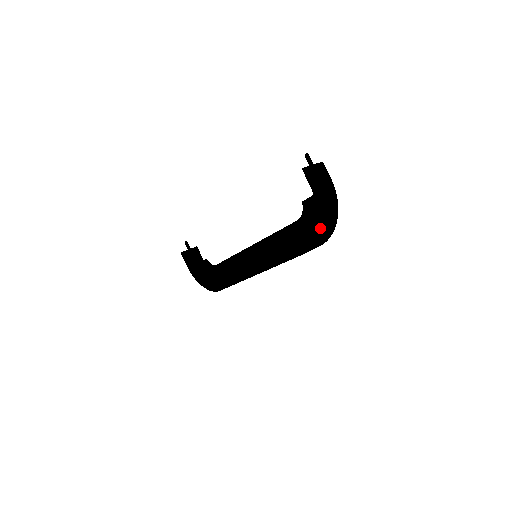
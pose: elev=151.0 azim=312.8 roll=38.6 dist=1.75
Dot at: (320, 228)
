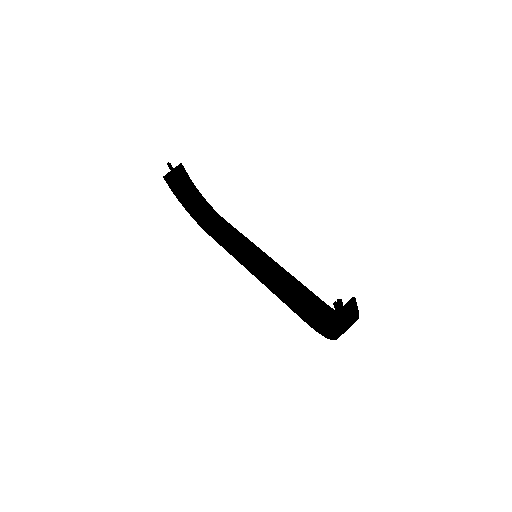
Dot at: occluded
